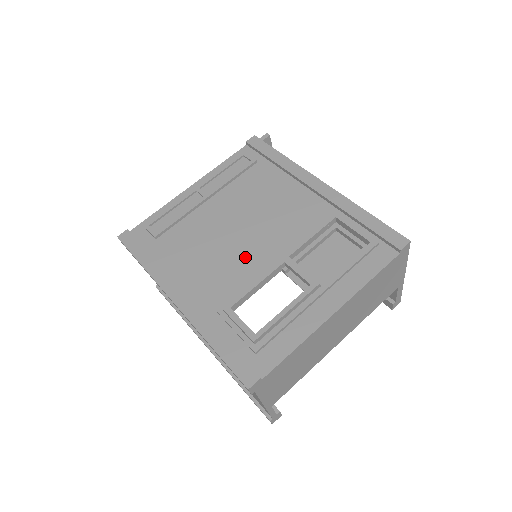
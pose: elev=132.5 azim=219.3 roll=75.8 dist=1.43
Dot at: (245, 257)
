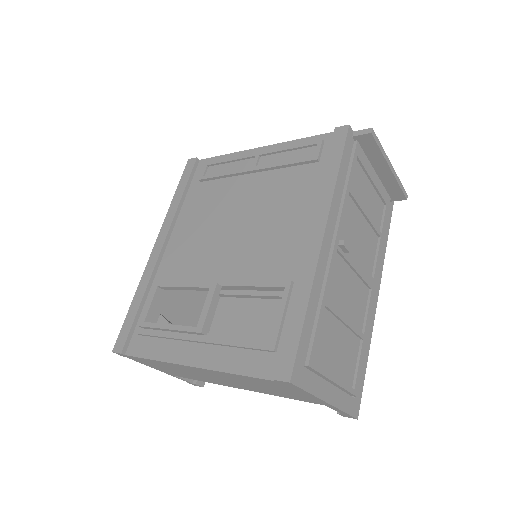
Dot at: (212, 254)
